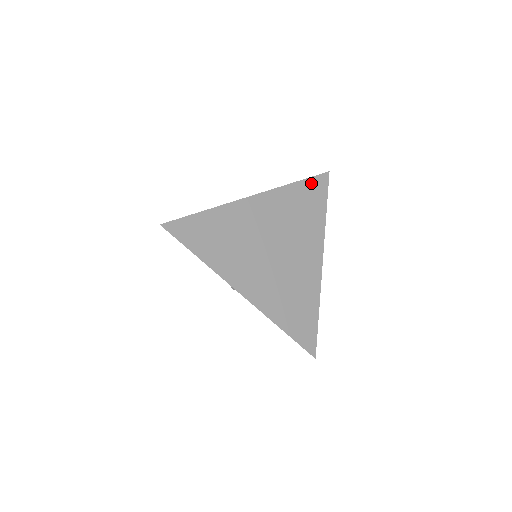
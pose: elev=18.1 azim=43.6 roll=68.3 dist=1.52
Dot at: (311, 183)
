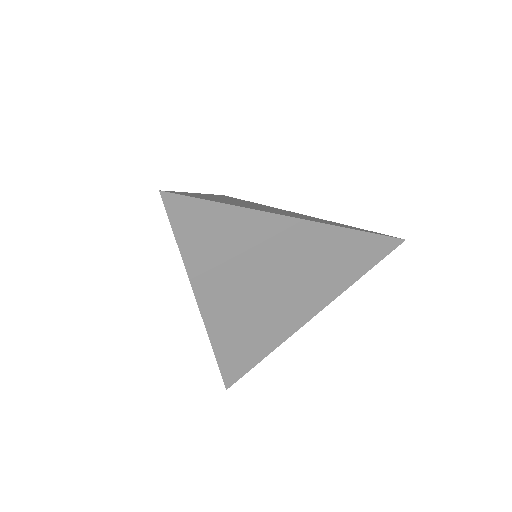
Dot at: (374, 241)
